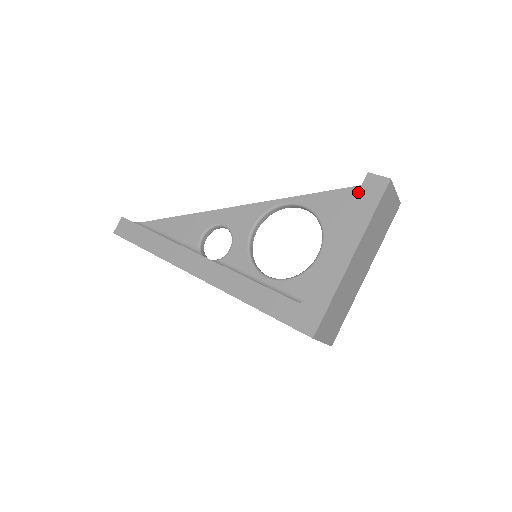
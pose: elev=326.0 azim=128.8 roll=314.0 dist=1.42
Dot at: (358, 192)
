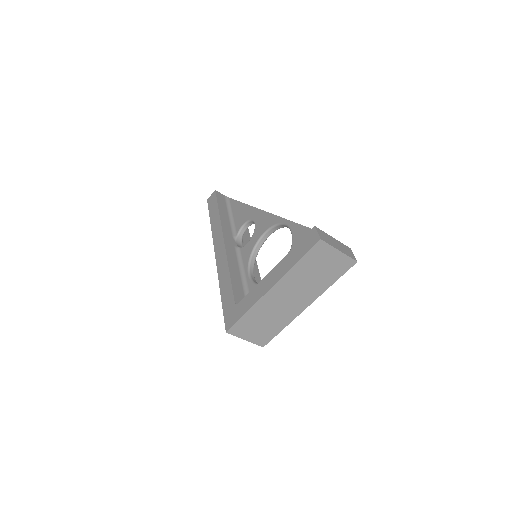
Dot at: (301, 239)
